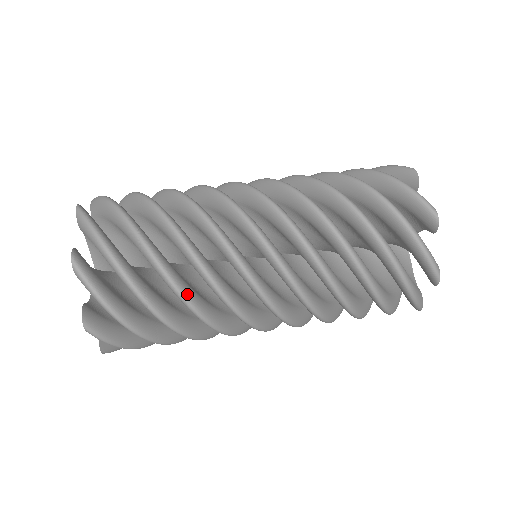
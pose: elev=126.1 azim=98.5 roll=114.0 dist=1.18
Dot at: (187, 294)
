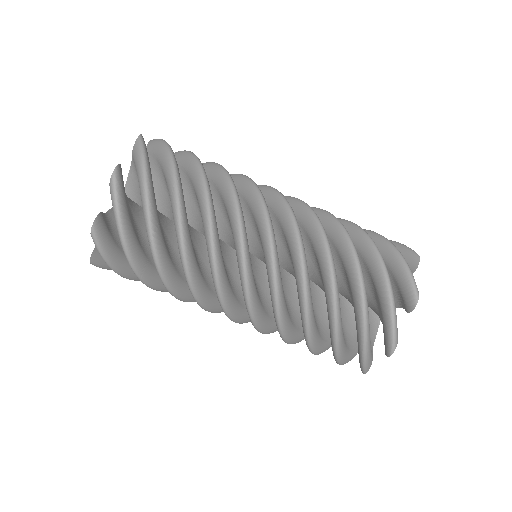
Dot at: (173, 289)
